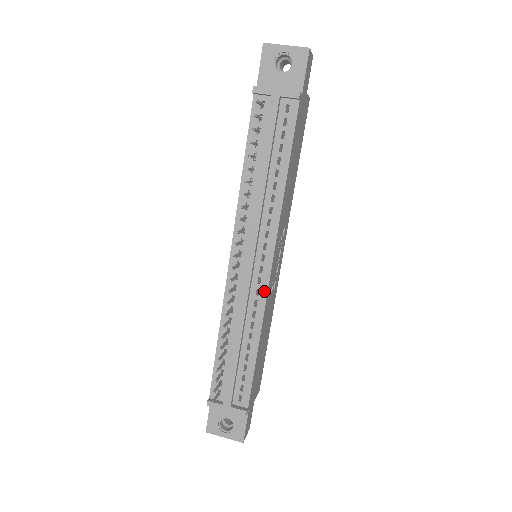
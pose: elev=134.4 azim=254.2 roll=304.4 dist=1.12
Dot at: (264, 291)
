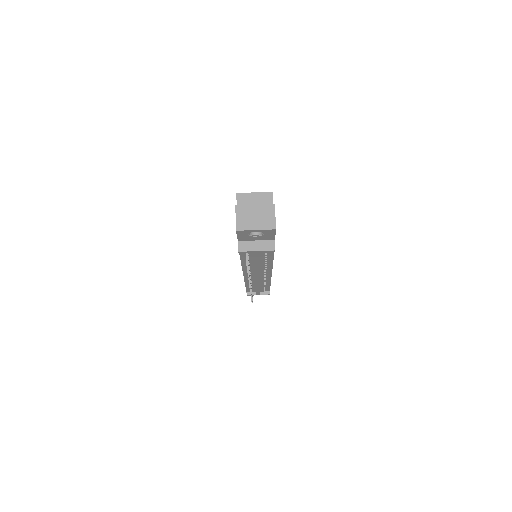
Dot at: (269, 278)
